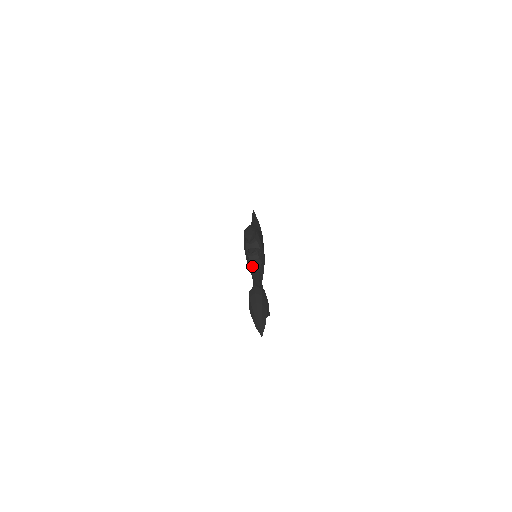
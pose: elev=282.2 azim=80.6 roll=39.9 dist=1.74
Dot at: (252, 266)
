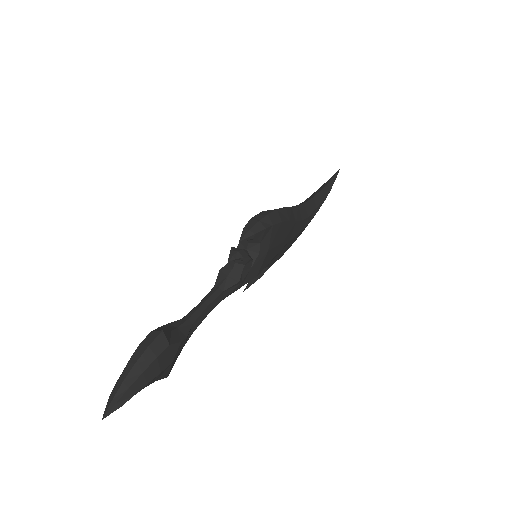
Dot at: (222, 276)
